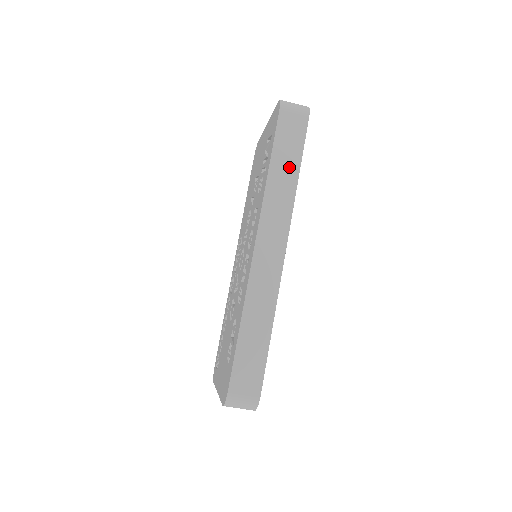
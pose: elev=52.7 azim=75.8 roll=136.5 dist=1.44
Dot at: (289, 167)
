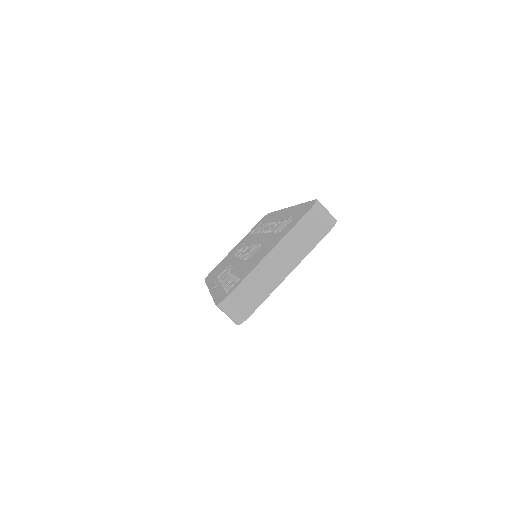
Dot at: occluded
